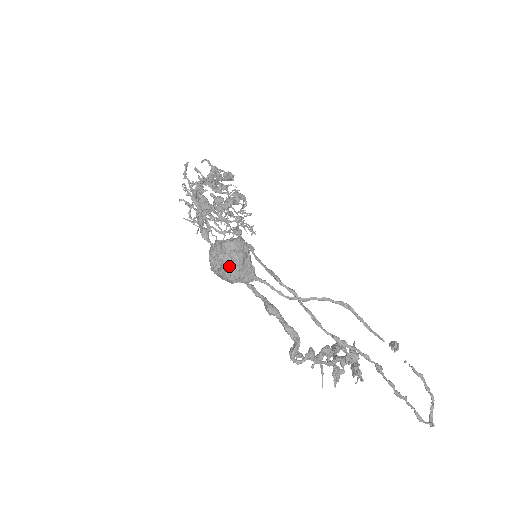
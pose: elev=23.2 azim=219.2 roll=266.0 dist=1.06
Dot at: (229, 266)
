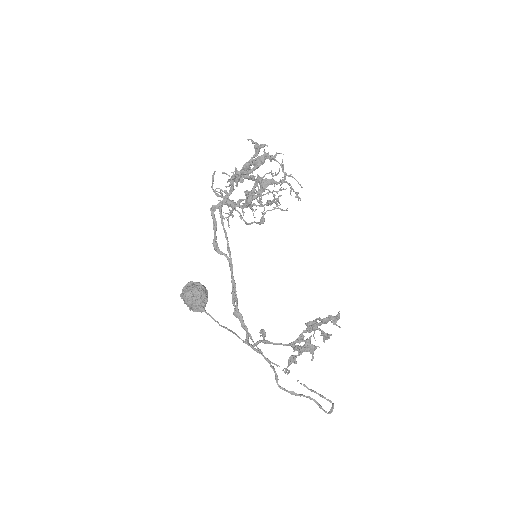
Dot at: (187, 306)
